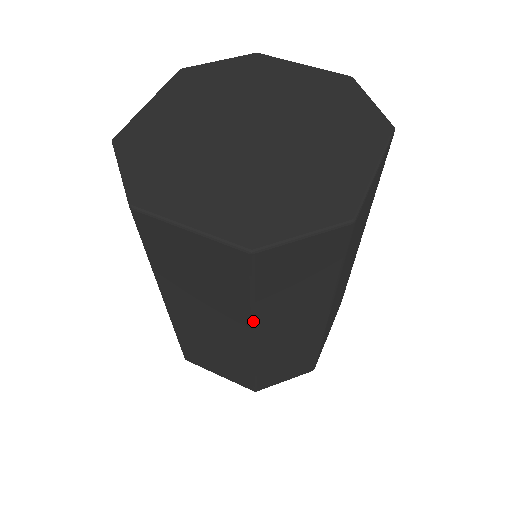
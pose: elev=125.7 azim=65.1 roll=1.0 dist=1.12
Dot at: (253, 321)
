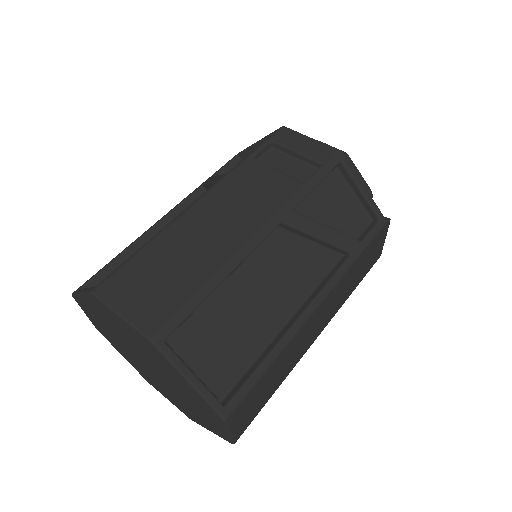
Dot at: occluded
